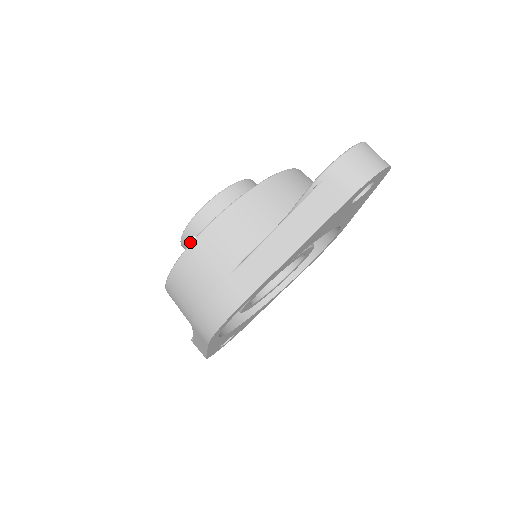
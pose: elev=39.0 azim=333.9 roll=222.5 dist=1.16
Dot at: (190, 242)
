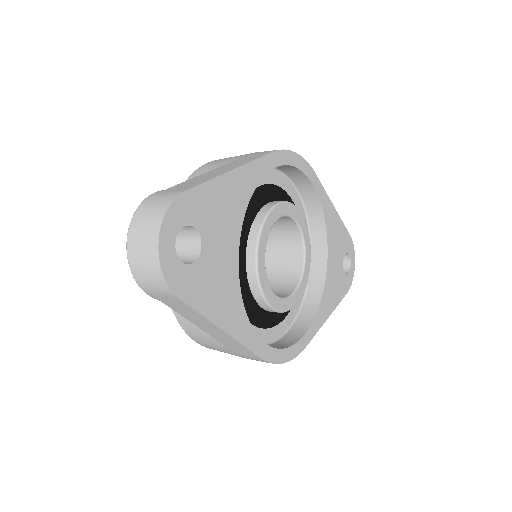
Dot at: occluded
